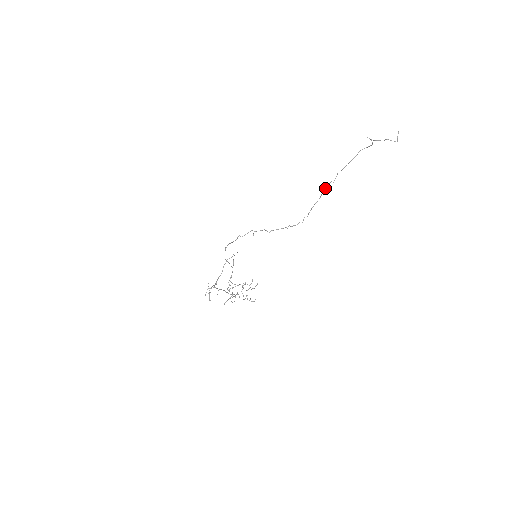
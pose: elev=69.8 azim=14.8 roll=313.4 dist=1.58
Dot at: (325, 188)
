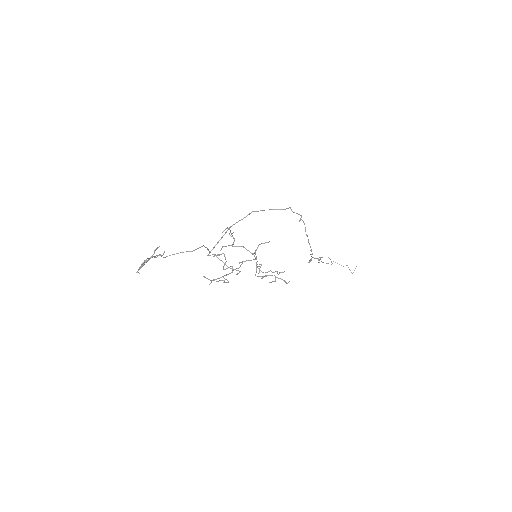
Dot at: occluded
